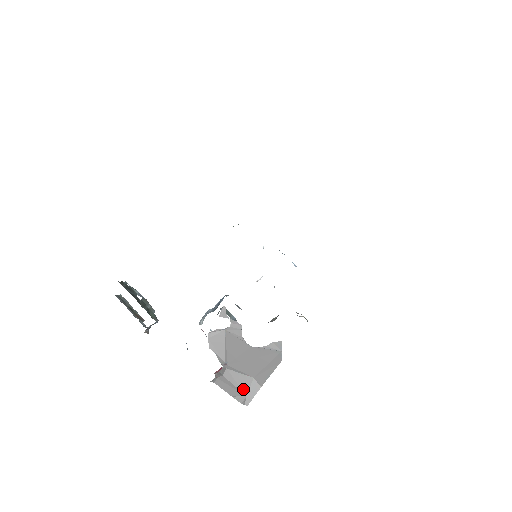
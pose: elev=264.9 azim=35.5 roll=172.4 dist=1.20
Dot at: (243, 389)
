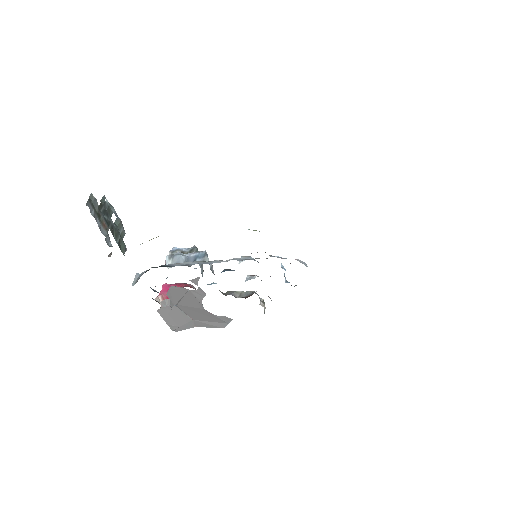
Dot at: (179, 322)
